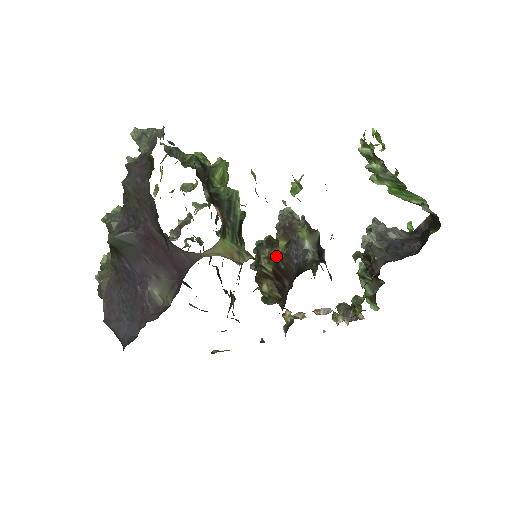
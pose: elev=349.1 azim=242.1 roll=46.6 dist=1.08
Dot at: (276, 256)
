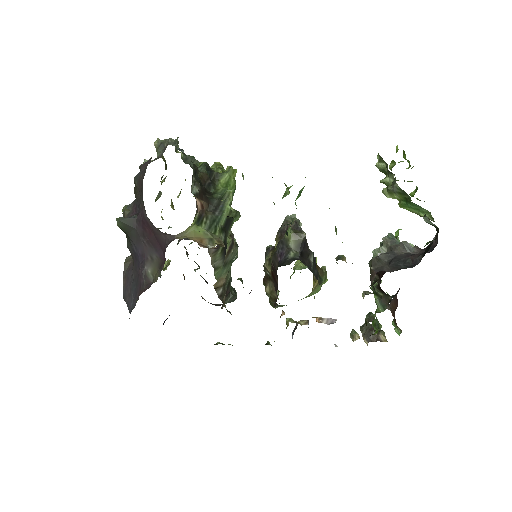
Dot at: occluded
